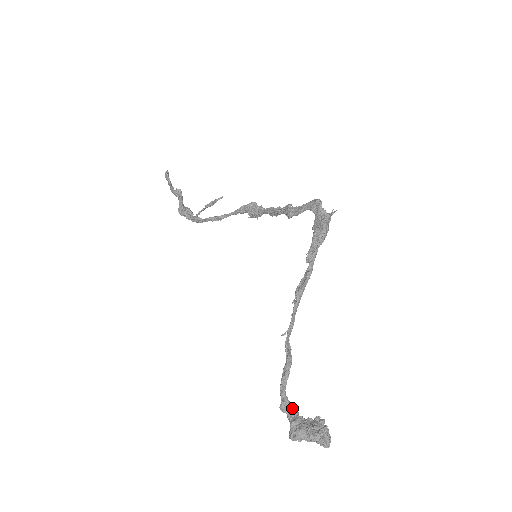
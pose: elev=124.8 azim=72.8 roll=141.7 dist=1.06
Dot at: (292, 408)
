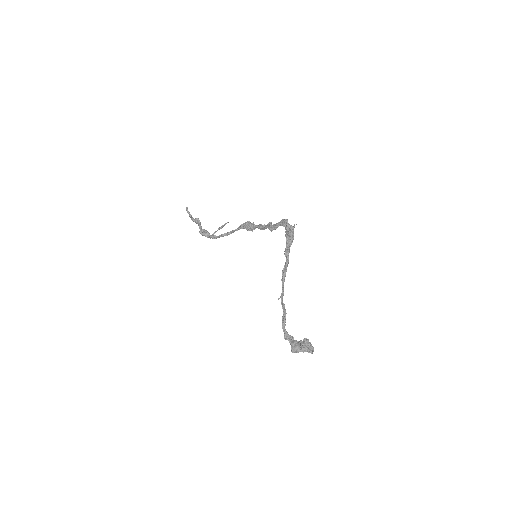
Dot at: (290, 337)
